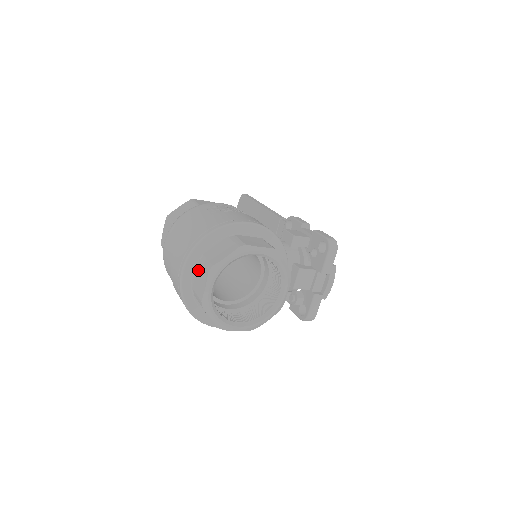
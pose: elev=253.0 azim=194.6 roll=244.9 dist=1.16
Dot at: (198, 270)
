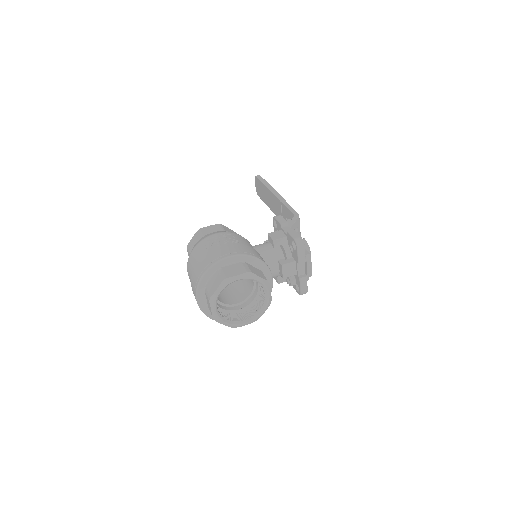
Dot at: (206, 297)
